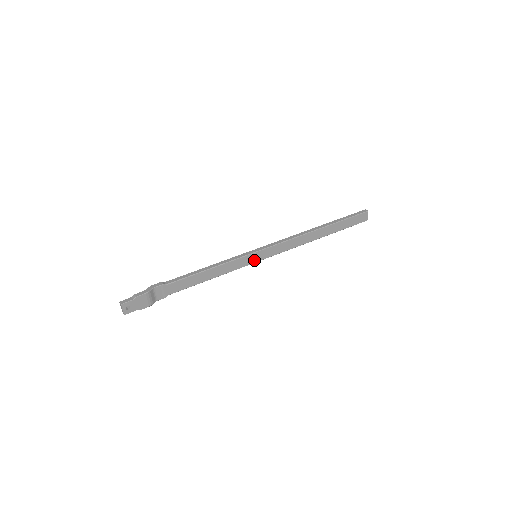
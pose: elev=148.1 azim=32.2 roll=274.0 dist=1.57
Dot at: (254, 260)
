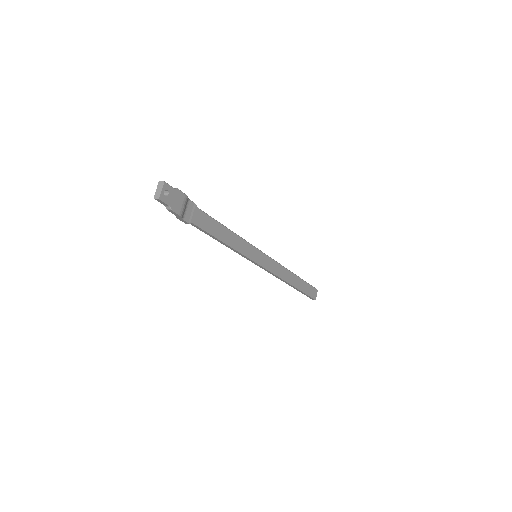
Dot at: (255, 258)
